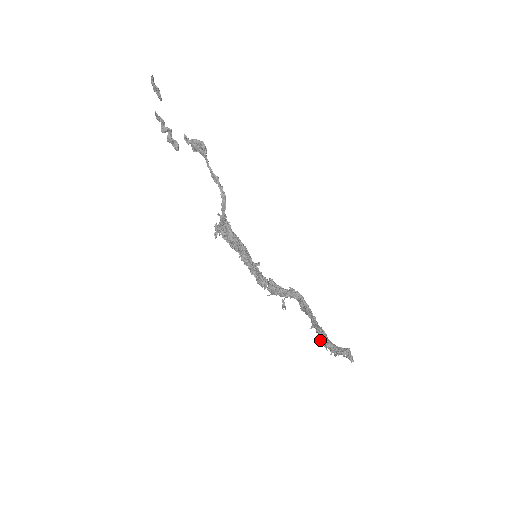
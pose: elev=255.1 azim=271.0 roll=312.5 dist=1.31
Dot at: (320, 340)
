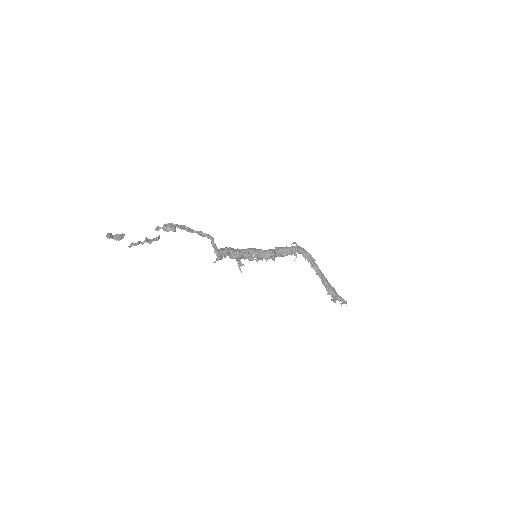
Dot at: occluded
